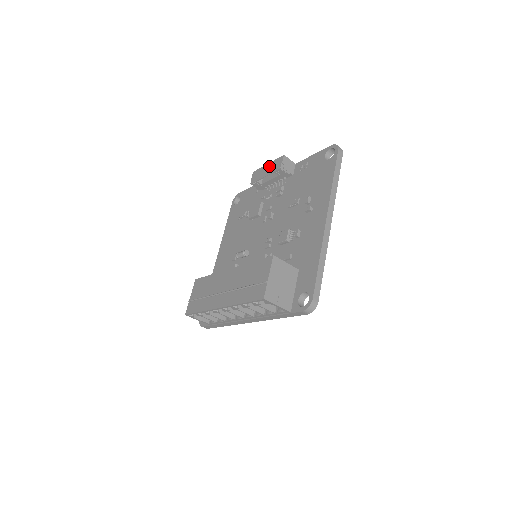
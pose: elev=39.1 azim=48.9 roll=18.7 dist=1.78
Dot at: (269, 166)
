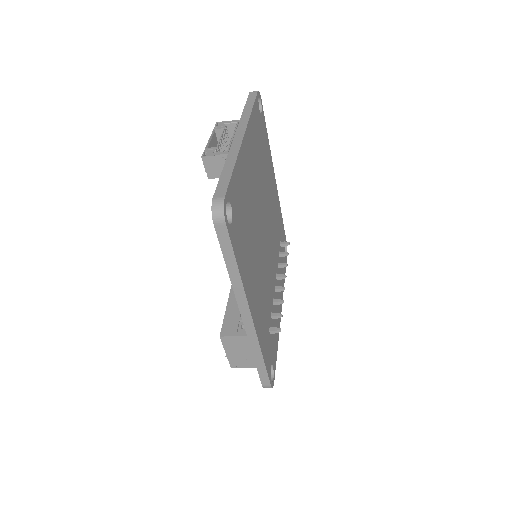
Dot at: occluded
